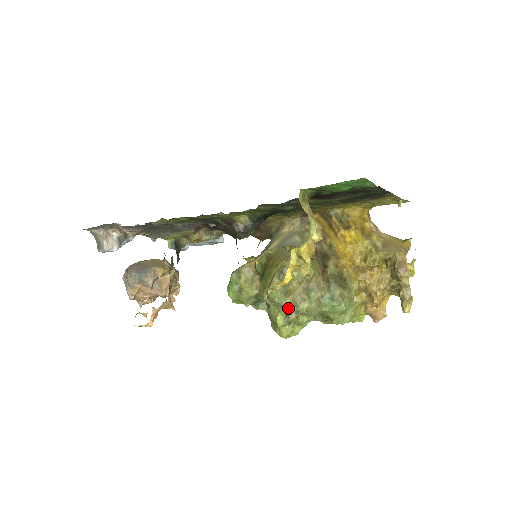
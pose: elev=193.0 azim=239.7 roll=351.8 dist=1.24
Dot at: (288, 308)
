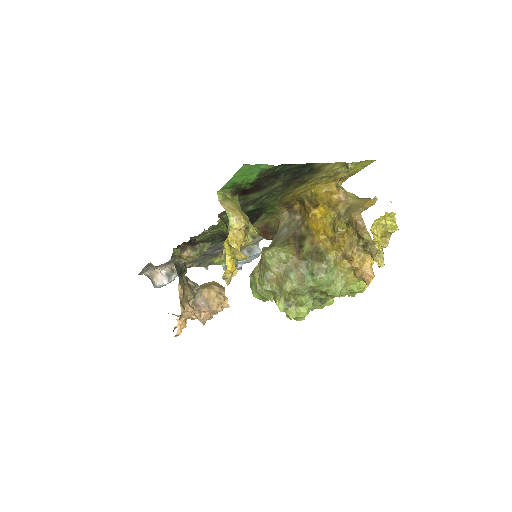
Dot at: (278, 292)
